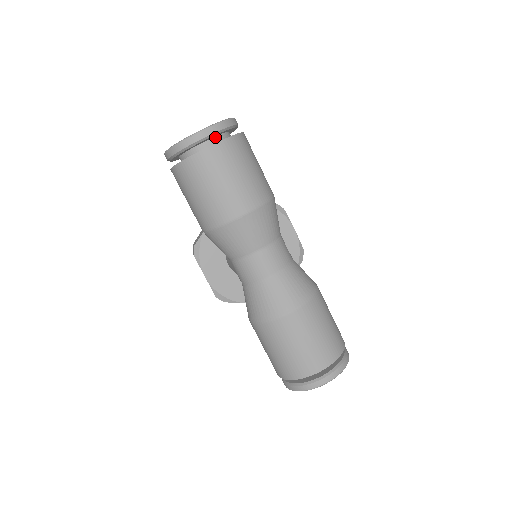
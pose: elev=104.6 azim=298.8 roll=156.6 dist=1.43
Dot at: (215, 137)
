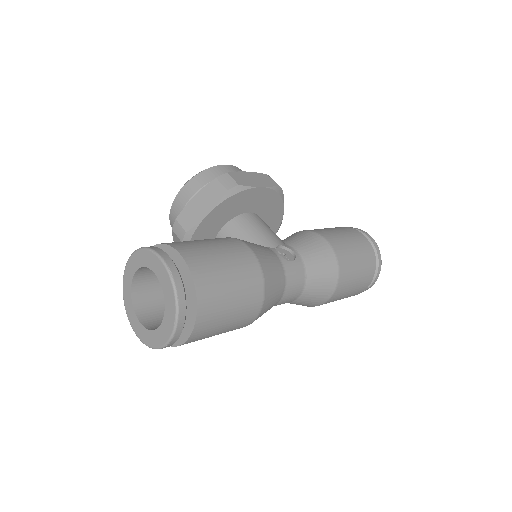
Dot at: occluded
